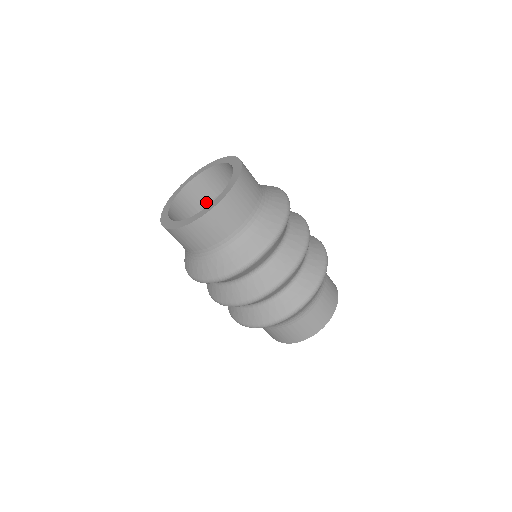
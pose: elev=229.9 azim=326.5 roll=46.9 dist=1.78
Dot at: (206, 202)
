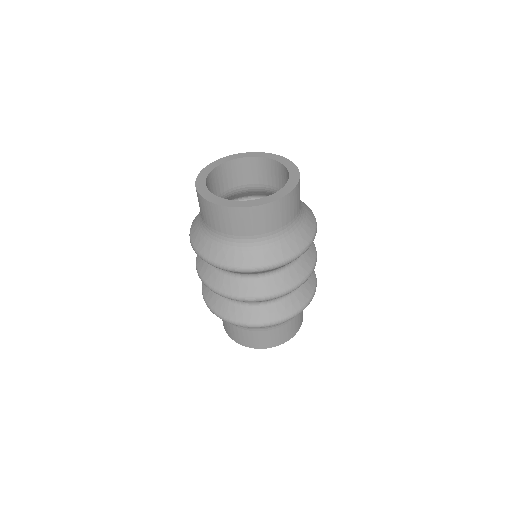
Dot at: (245, 183)
